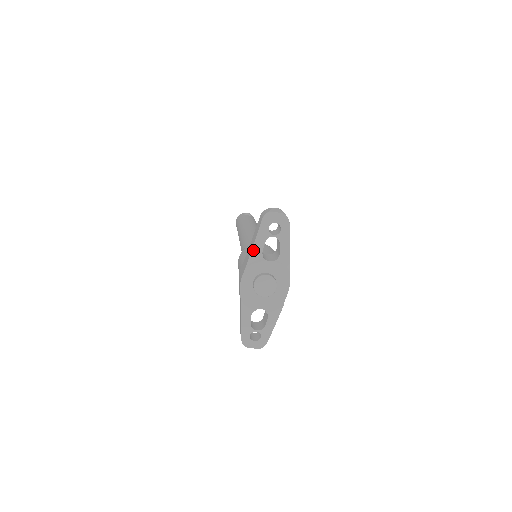
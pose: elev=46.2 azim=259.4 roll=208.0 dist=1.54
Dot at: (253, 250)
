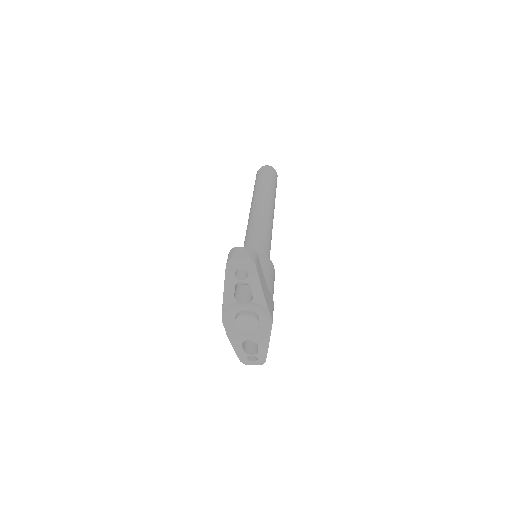
Dot at: (224, 296)
